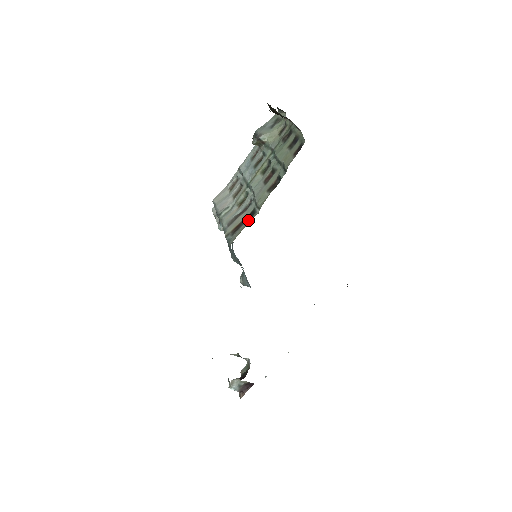
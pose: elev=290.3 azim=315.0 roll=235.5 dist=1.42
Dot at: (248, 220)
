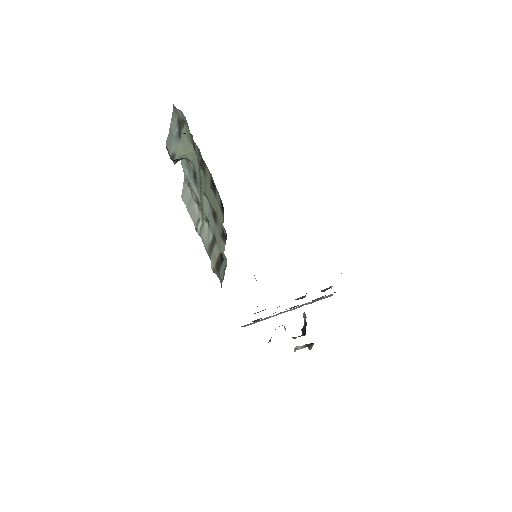
Dot at: (222, 264)
